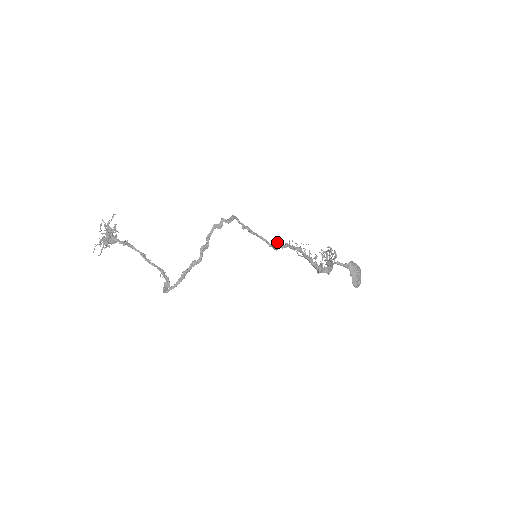
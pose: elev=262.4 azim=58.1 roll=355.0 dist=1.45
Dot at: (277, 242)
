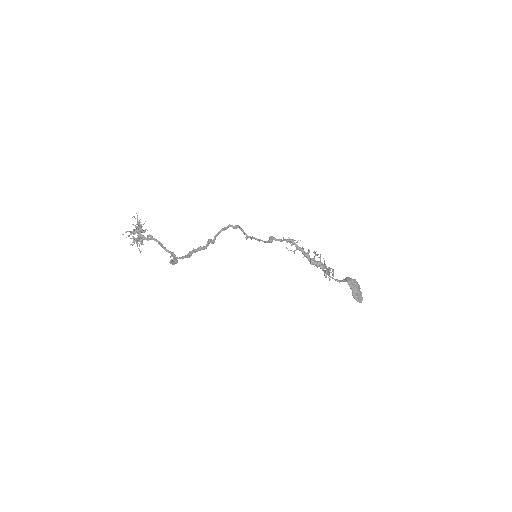
Dot at: (272, 236)
